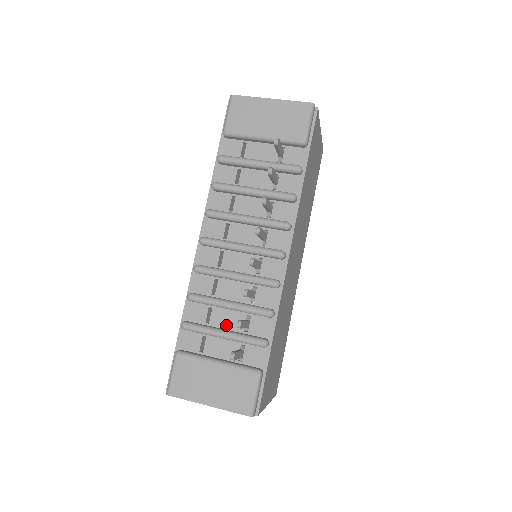
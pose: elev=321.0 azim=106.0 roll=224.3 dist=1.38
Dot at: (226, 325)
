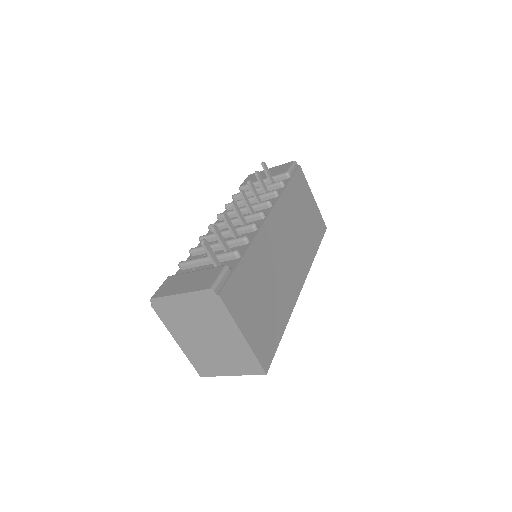
Dot at: occluded
